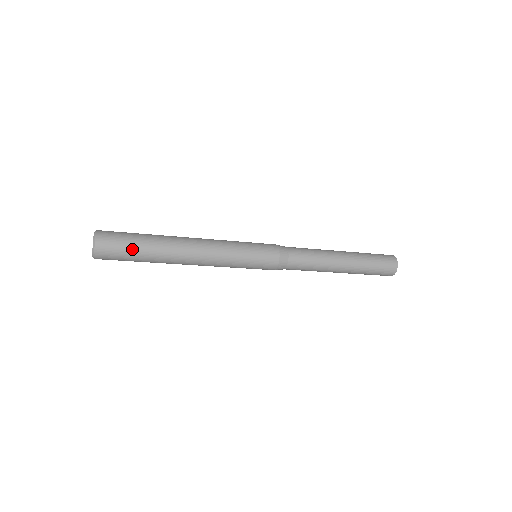
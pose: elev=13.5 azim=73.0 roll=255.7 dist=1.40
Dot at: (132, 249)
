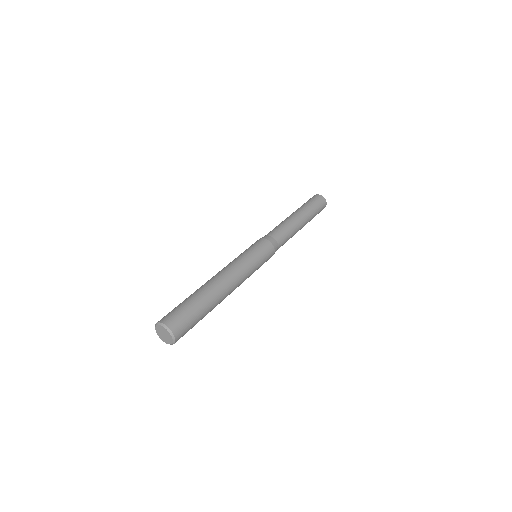
Dot at: (196, 316)
